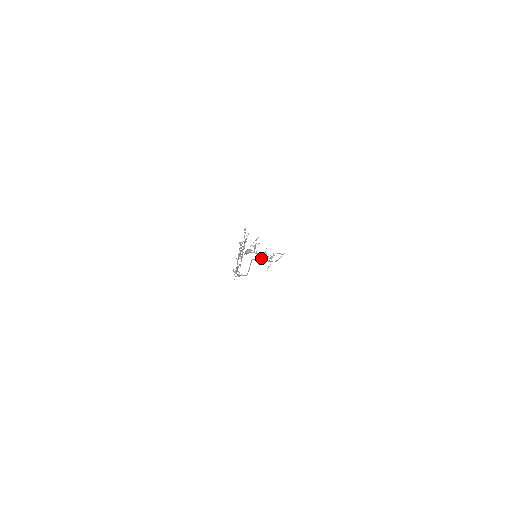
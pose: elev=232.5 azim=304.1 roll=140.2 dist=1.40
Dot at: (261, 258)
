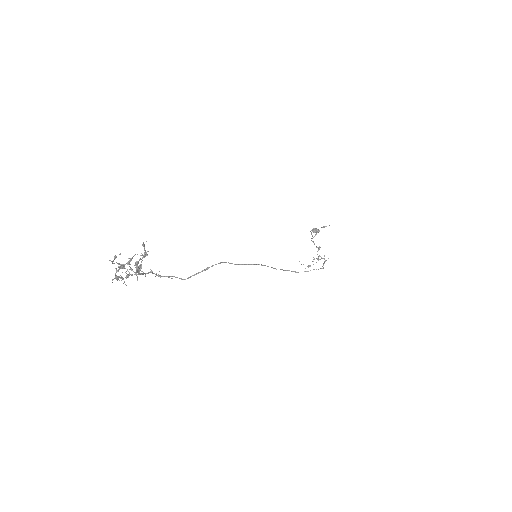
Dot at: occluded
